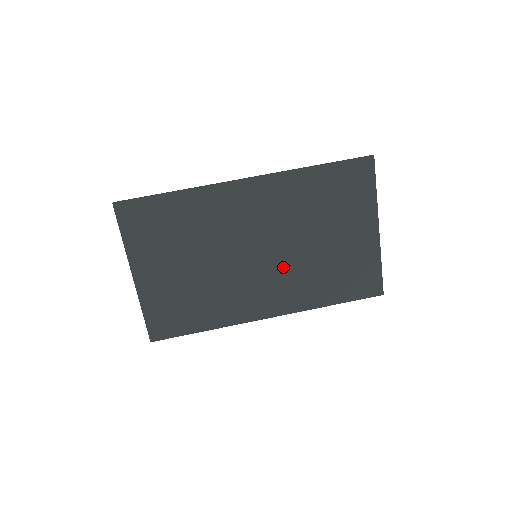
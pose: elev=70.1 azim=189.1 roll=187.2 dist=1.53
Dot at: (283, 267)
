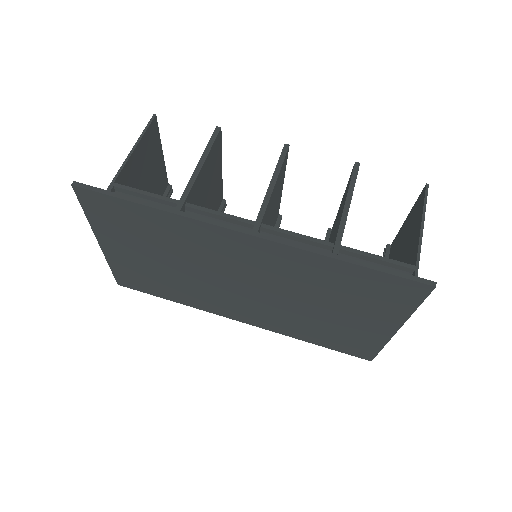
Dot at: (268, 304)
